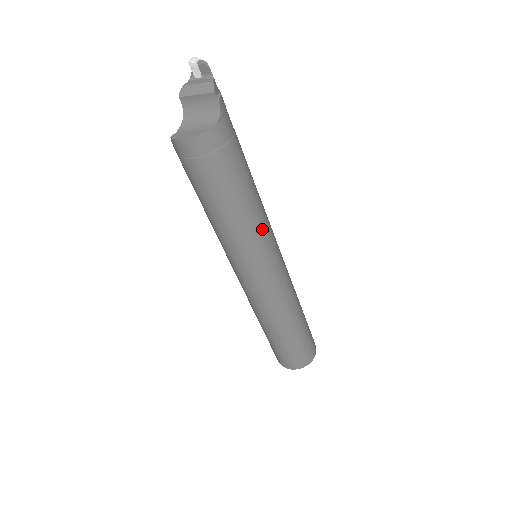
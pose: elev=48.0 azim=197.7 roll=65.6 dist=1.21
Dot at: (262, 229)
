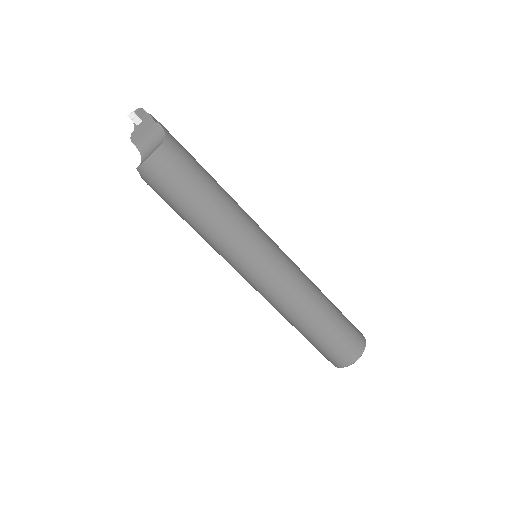
Dot at: (245, 218)
